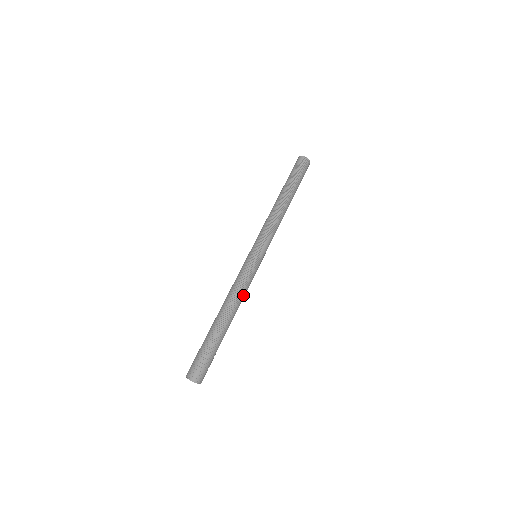
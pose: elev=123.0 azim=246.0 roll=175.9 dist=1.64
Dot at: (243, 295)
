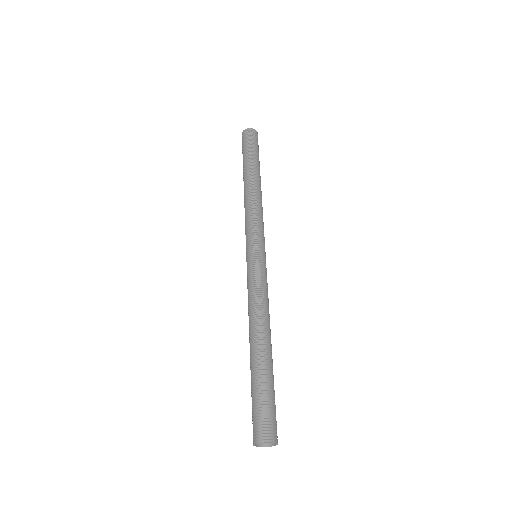
Dot at: (268, 307)
